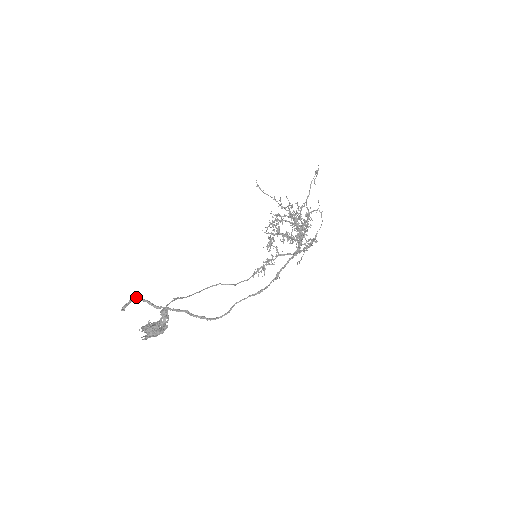
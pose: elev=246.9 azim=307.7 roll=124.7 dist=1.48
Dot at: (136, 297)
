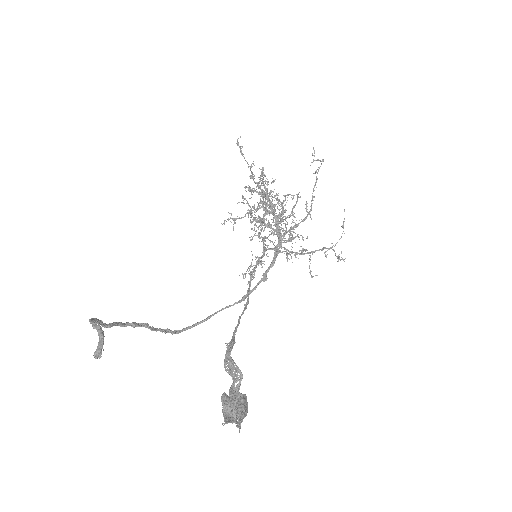
Dot at: (93, 321)
